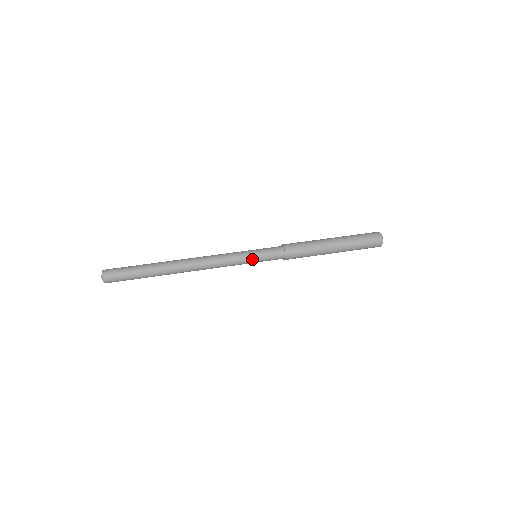
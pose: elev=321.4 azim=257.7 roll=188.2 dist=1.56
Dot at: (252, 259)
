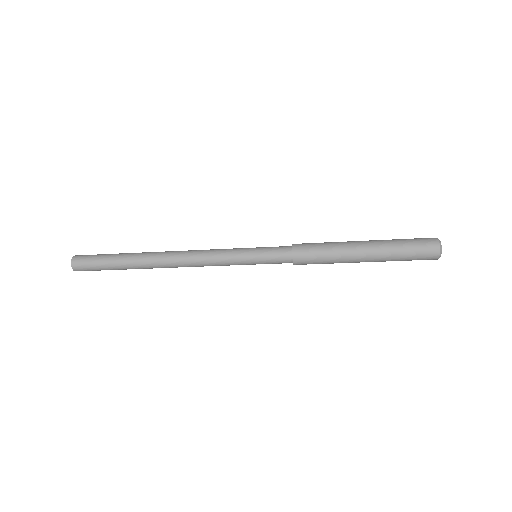
Dot at: (249, 248)
